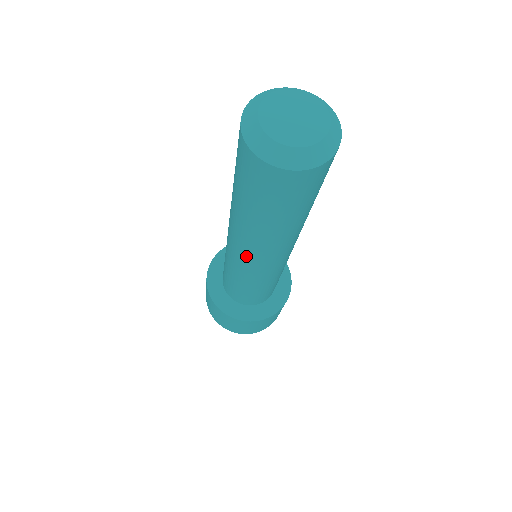
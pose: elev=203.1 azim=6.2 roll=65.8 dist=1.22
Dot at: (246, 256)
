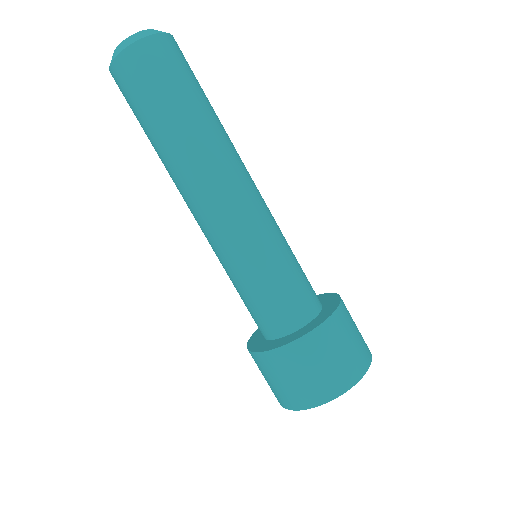
Dot at: (195, 212)
